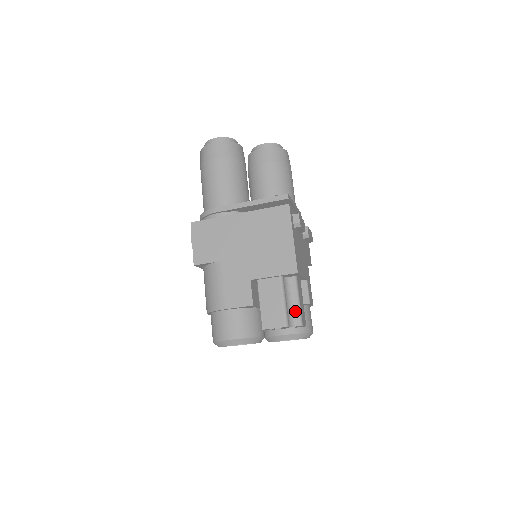
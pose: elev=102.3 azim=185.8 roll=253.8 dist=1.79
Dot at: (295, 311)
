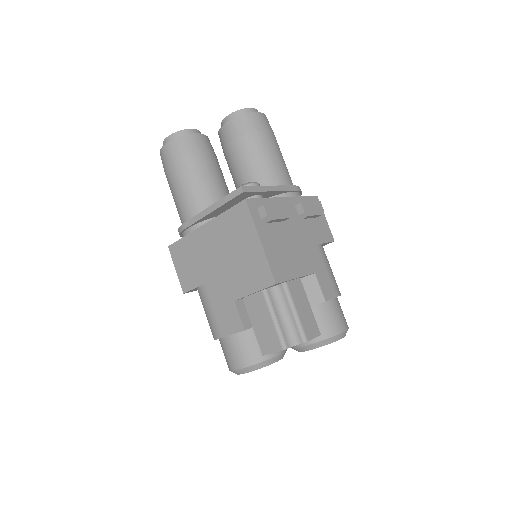
Dot at: (294, 326)
